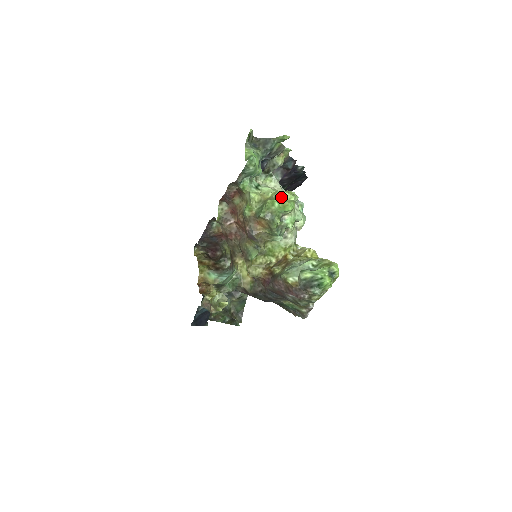
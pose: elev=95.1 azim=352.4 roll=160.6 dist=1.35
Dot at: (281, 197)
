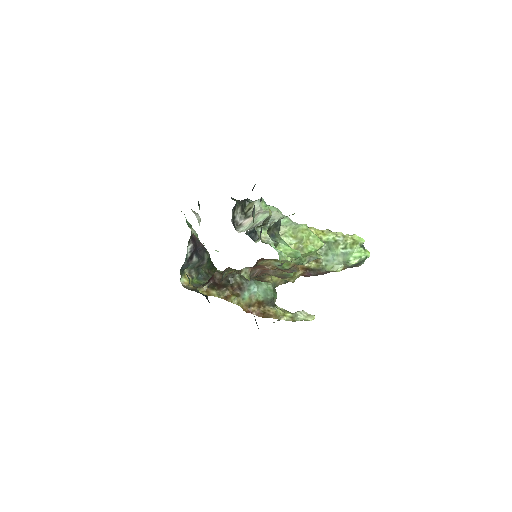
Dot at: (306, 241)
